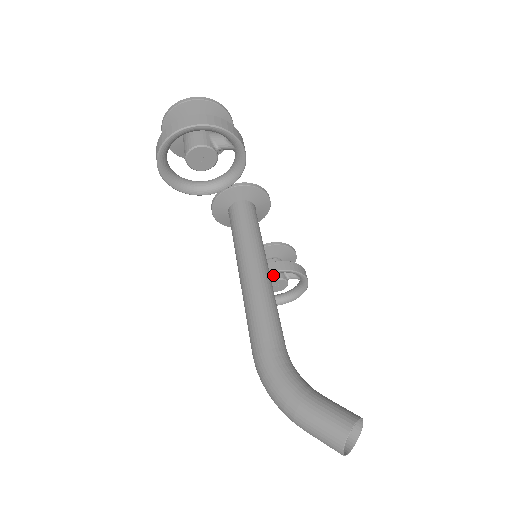
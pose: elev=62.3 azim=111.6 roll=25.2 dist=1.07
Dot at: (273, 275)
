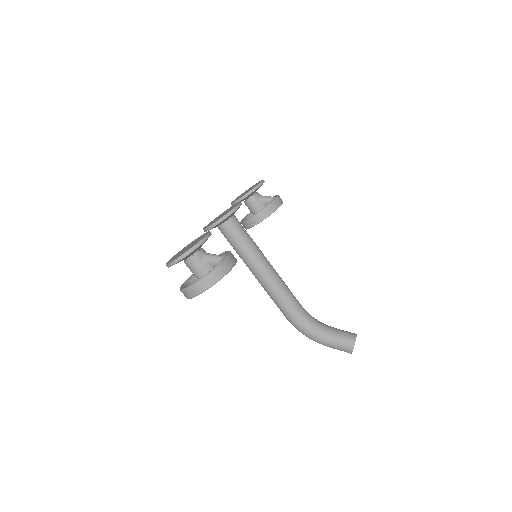
Dot at: occluded
